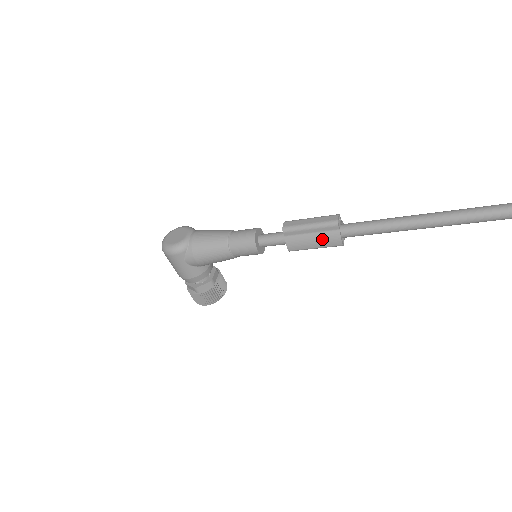
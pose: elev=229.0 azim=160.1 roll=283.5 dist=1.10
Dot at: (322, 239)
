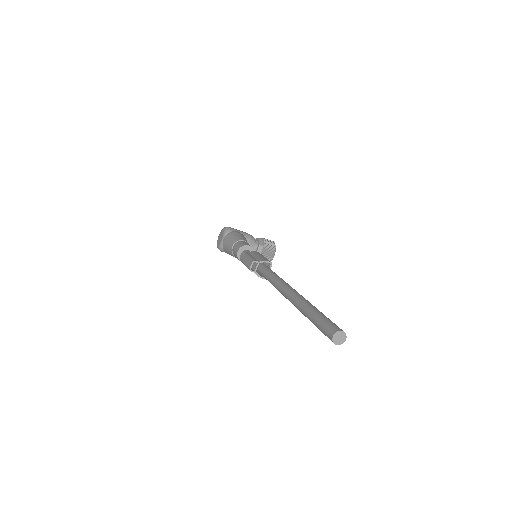
Dot at: occluded
